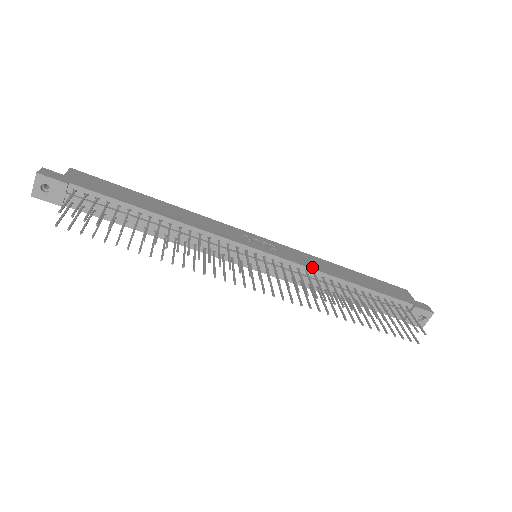
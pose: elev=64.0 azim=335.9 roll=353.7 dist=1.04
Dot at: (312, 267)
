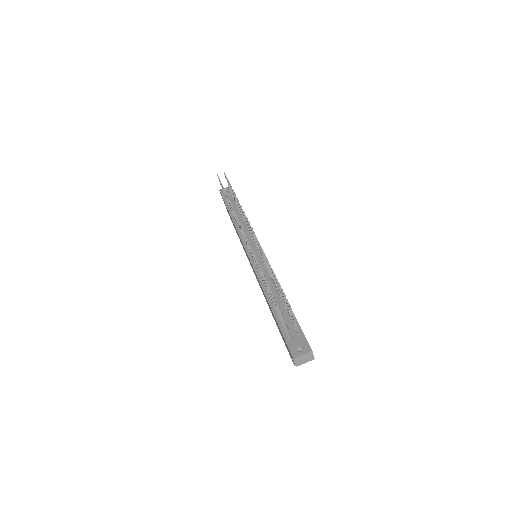
Dot at: occluded
